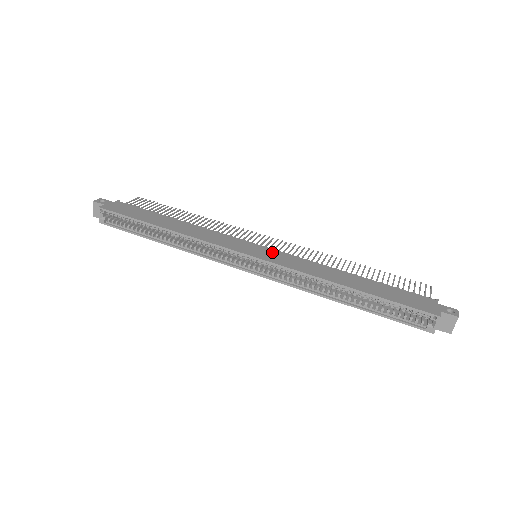
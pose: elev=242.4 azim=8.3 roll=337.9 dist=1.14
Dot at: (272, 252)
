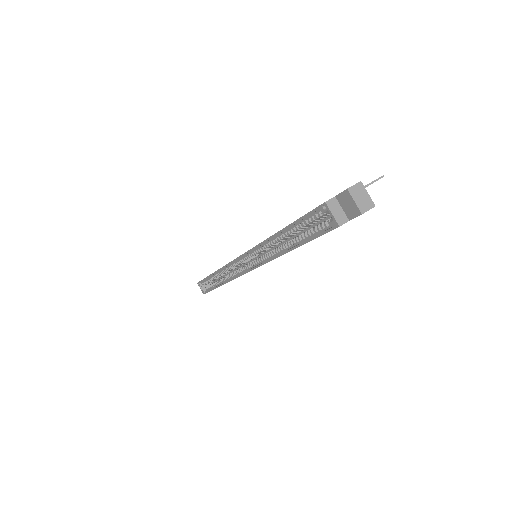
Dot at: occluded
